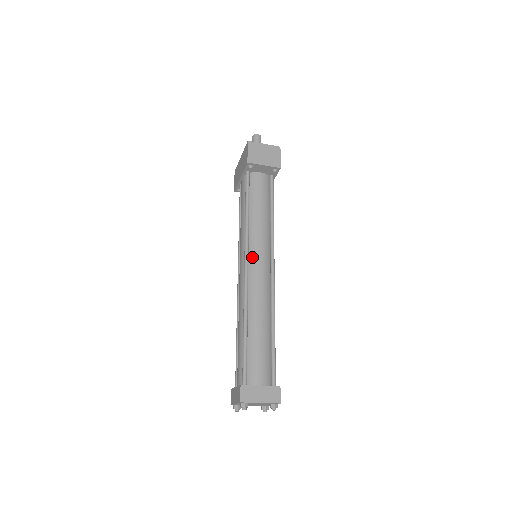
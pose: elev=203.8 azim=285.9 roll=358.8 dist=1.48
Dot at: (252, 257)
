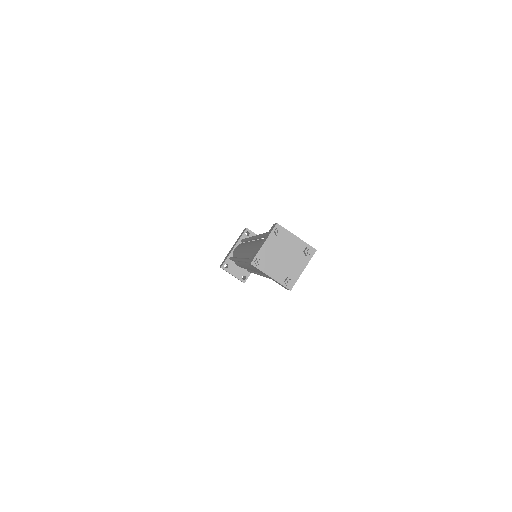
Dot at: occluded
